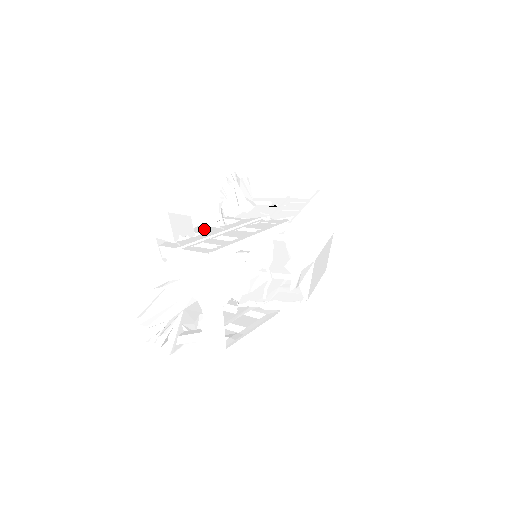
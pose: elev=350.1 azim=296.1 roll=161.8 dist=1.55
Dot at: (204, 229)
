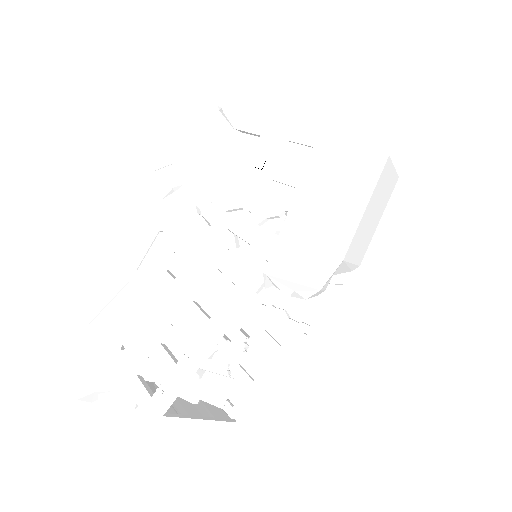
Dot at: (157, 284)
